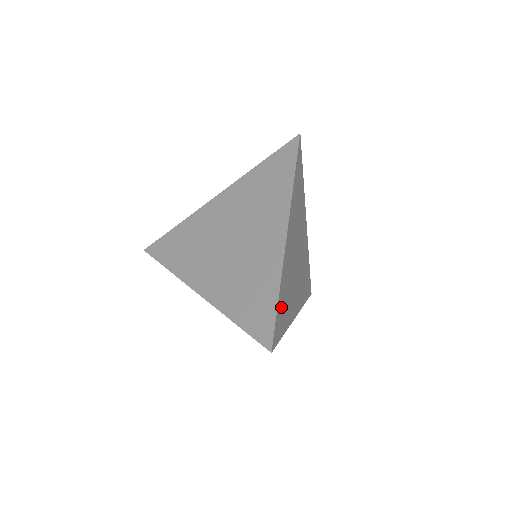
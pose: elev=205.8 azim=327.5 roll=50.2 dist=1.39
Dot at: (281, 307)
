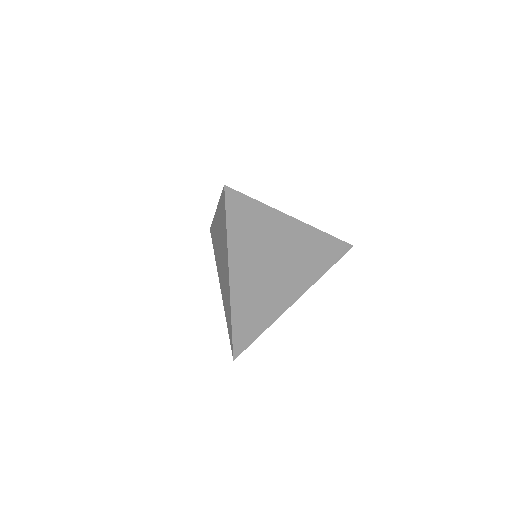
Dot at: (243, 326)
